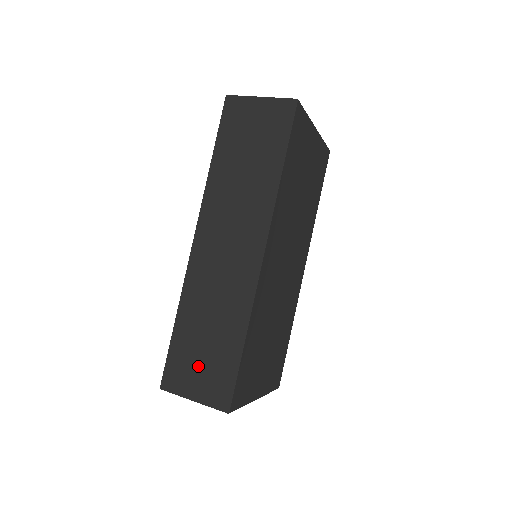
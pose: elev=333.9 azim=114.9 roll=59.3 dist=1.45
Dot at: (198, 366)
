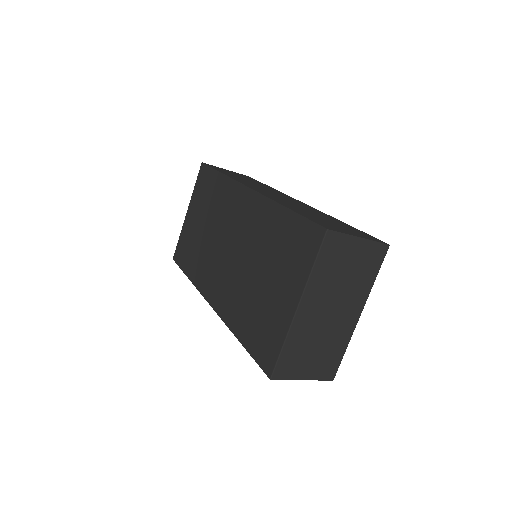
Dot at: (336, 225)
